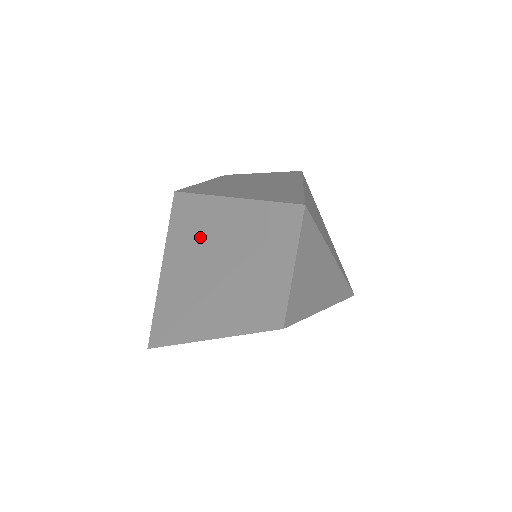
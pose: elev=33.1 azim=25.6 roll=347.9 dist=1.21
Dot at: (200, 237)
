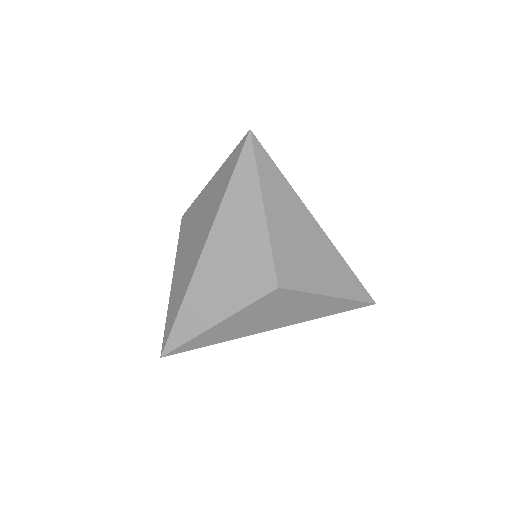
Dot at: (195, 225)
